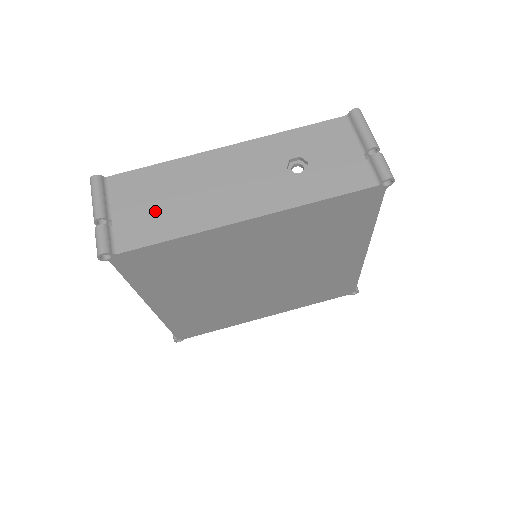
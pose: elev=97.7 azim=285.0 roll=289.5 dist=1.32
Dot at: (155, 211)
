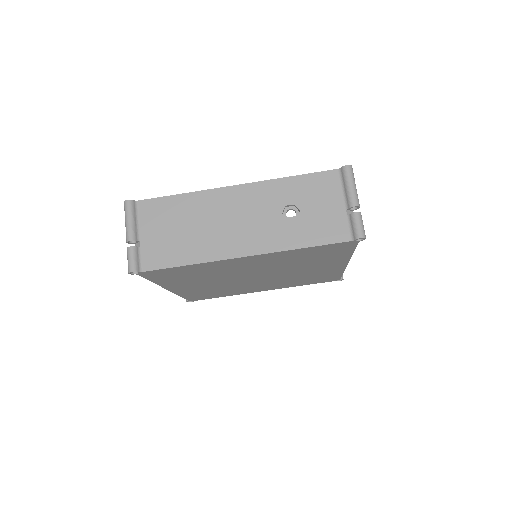
Dot at: (174, 238)
